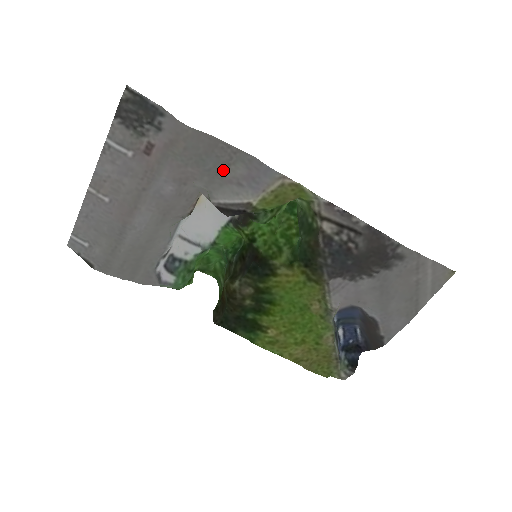
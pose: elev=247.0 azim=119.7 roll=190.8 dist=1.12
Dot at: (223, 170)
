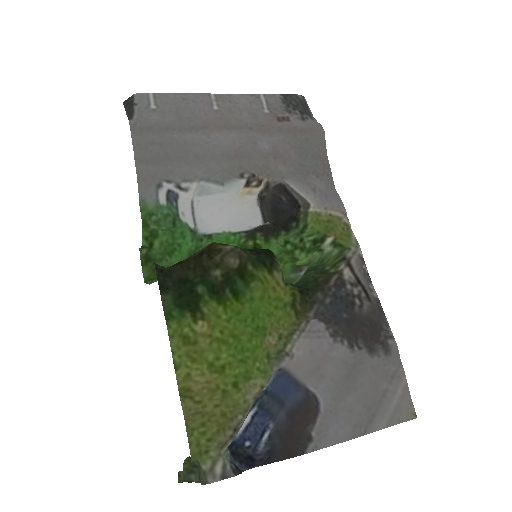
Dot at: (311, 175)
